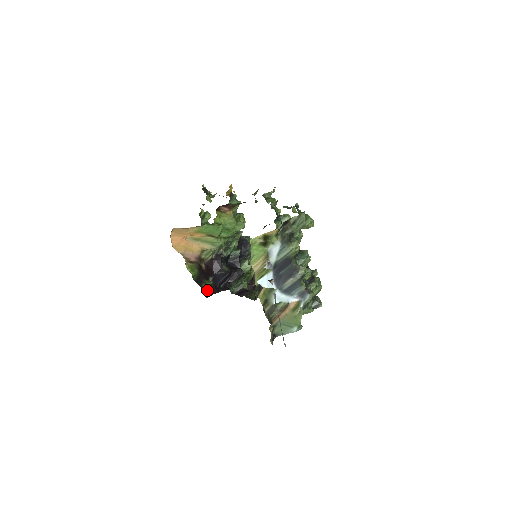
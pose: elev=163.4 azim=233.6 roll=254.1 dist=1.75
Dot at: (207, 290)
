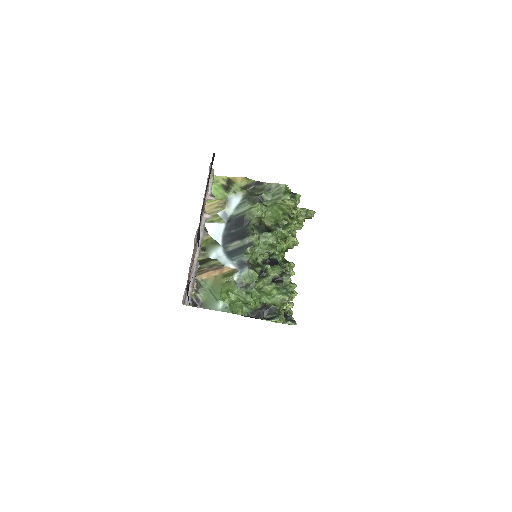
Dot at: occluded
